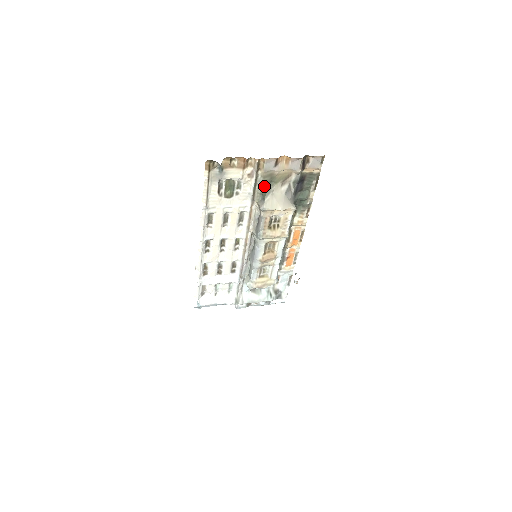
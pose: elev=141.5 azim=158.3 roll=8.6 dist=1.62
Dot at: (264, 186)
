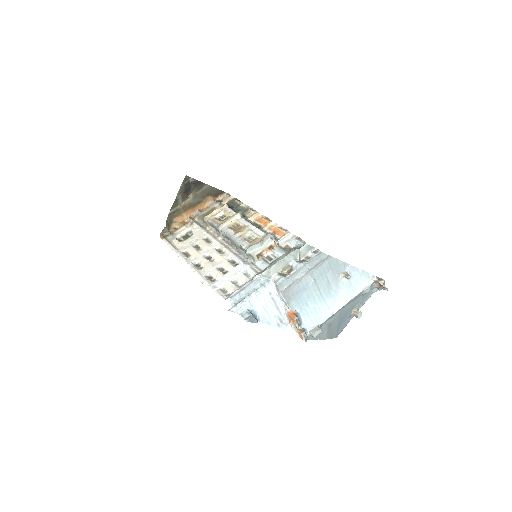
Dot at: occluded
